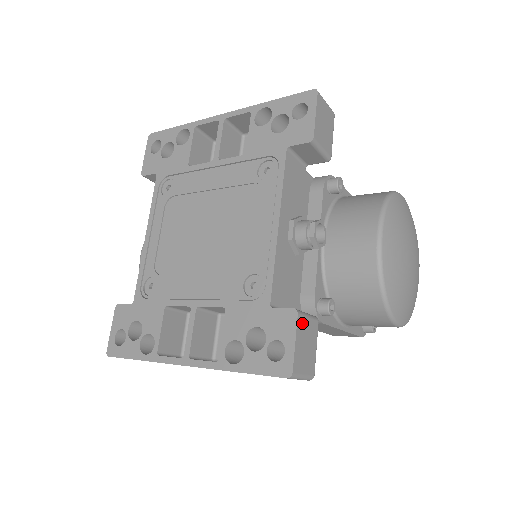
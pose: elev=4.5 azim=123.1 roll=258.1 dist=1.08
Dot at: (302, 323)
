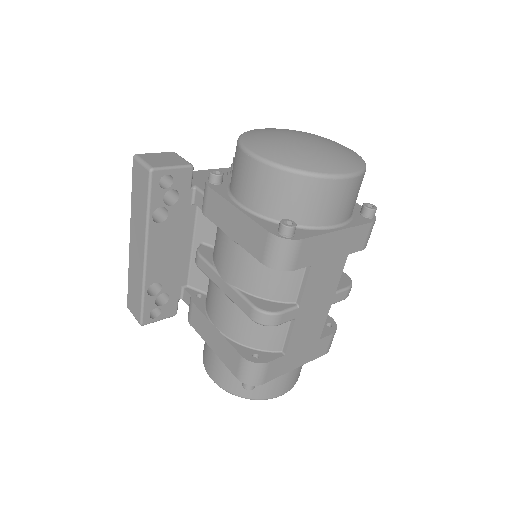
Dot at: (173, 155)
